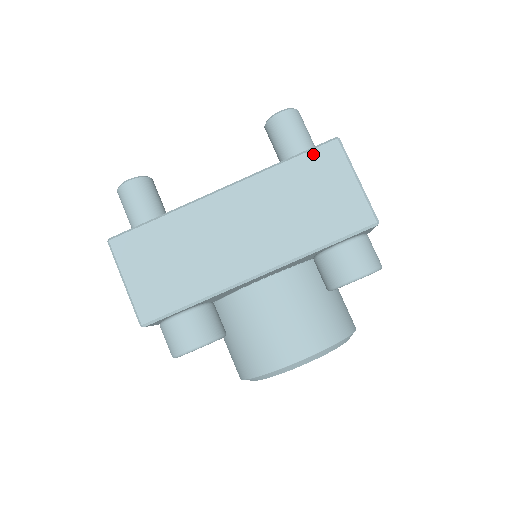
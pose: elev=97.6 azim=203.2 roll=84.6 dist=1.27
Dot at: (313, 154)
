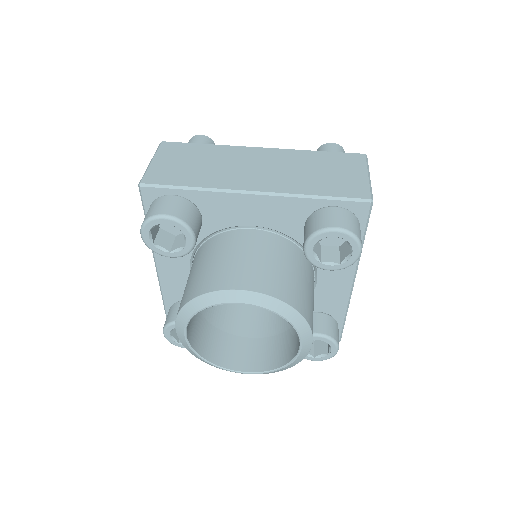
Dot at: (342, 154)
